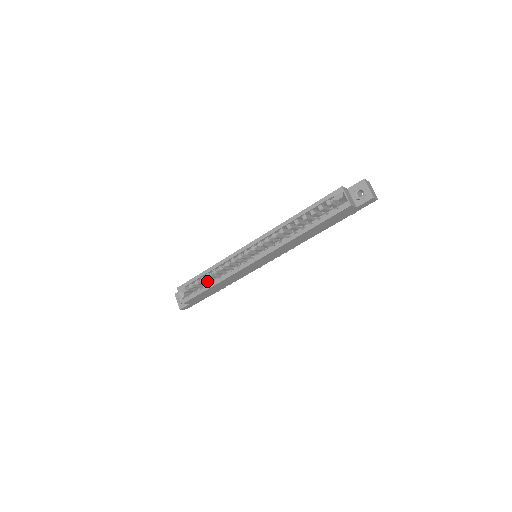
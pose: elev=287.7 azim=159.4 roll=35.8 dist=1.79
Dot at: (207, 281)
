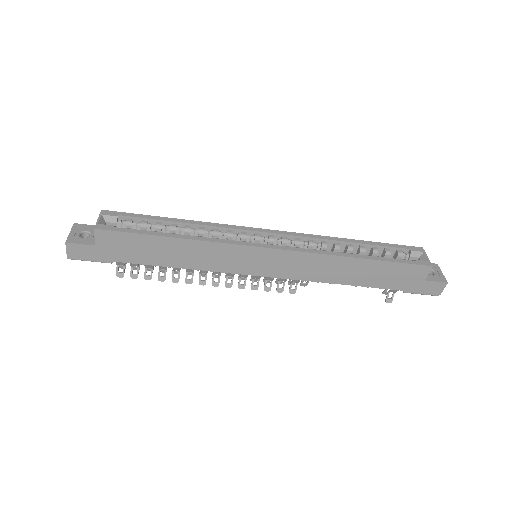
Dot at: occluded
